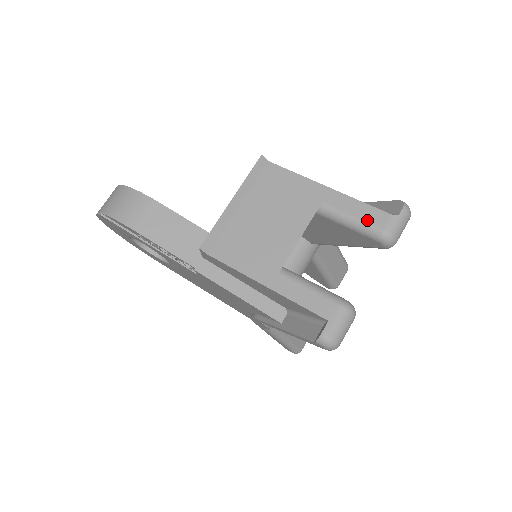
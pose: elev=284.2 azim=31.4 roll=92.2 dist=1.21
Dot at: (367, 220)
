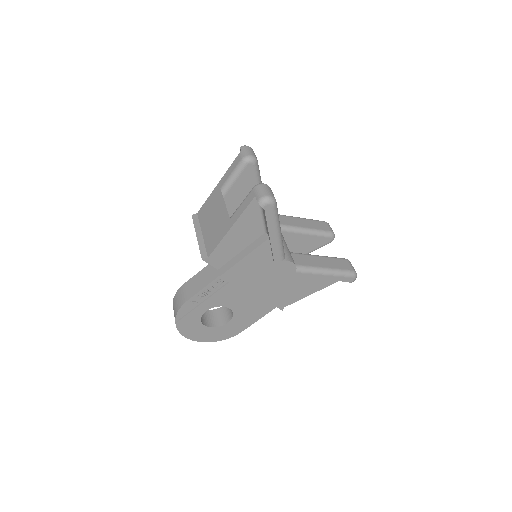
Dot at: (235, 167)
